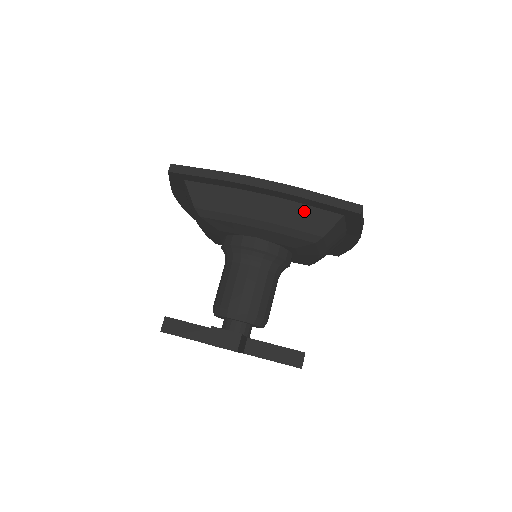
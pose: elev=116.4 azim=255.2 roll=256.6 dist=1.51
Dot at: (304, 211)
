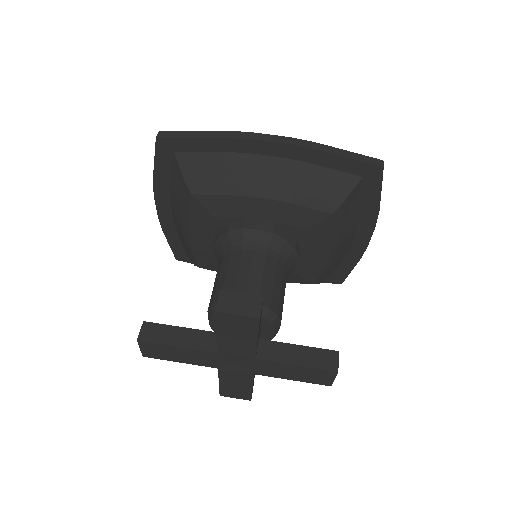
Dot at: (317, 173)
